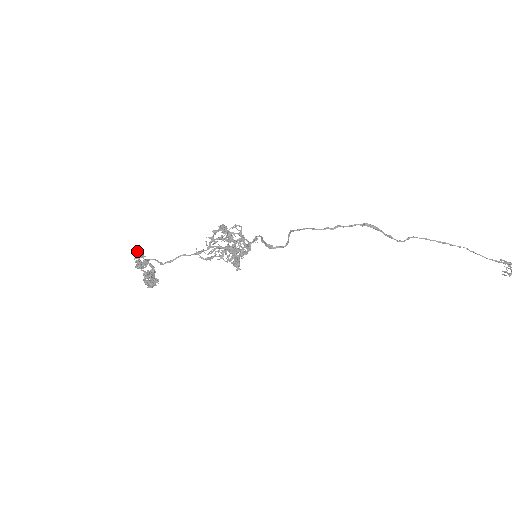
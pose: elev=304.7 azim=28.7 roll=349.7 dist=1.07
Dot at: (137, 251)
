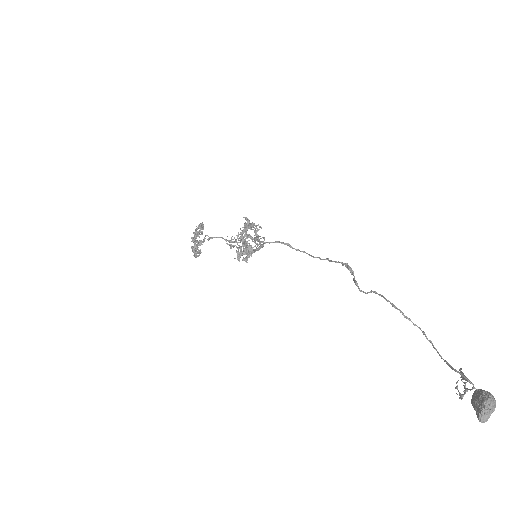
Dot at: (203, 224)
